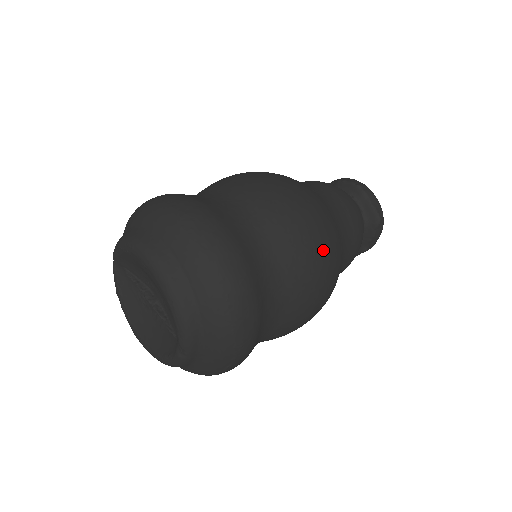
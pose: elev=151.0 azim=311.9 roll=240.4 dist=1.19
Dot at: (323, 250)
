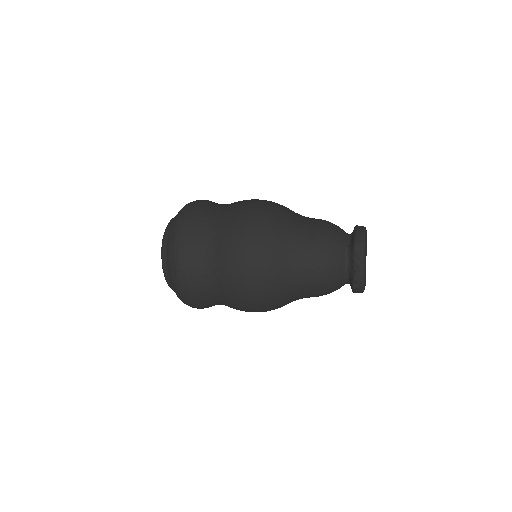
Dot at: (251, 224)
